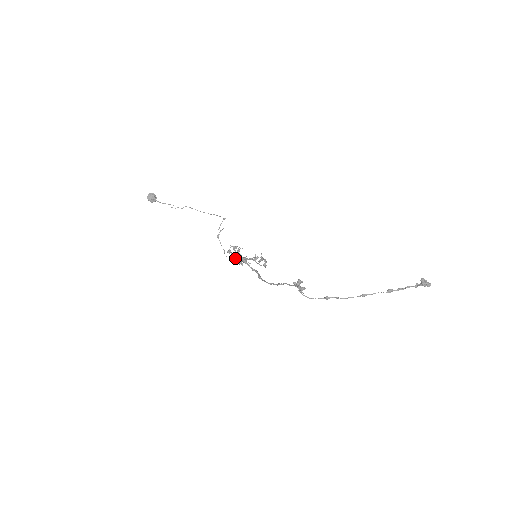
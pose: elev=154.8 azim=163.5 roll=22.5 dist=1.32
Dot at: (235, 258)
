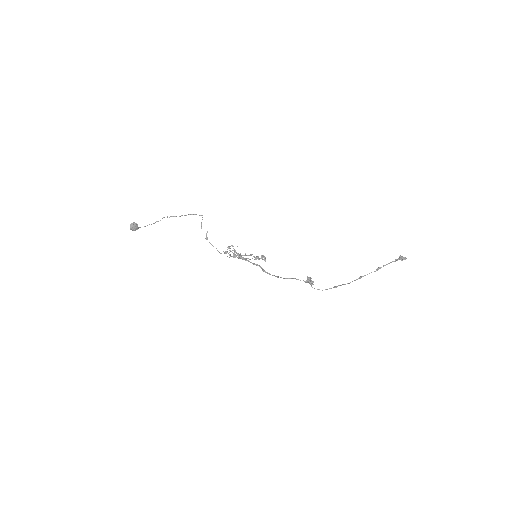
Dot at: (233, 257)
